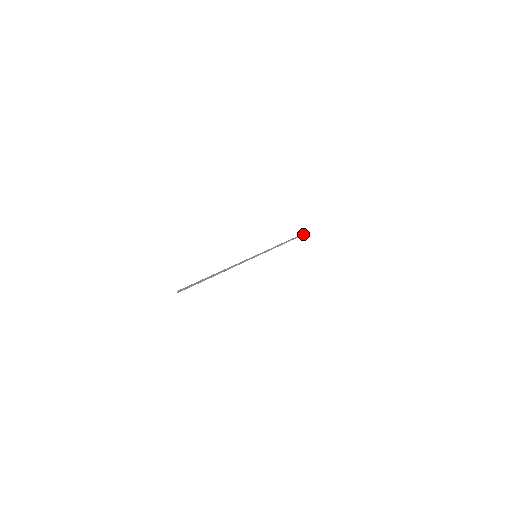
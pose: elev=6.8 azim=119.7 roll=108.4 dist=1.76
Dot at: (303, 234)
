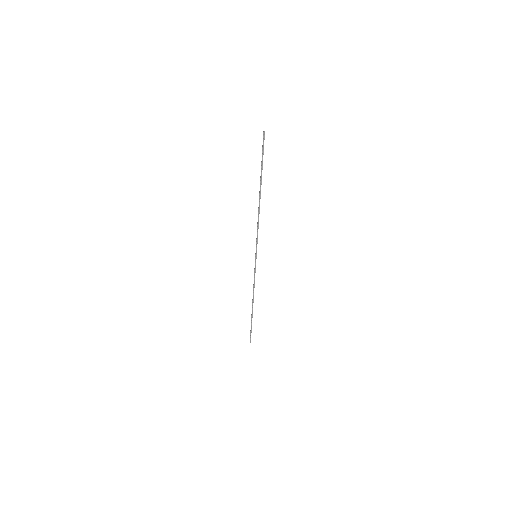
Dot at: (250, 341)
